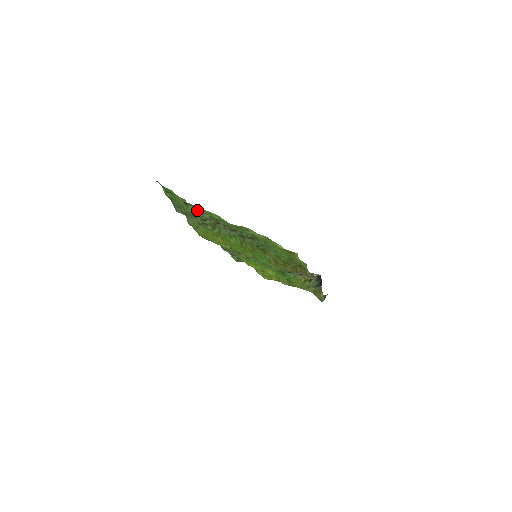
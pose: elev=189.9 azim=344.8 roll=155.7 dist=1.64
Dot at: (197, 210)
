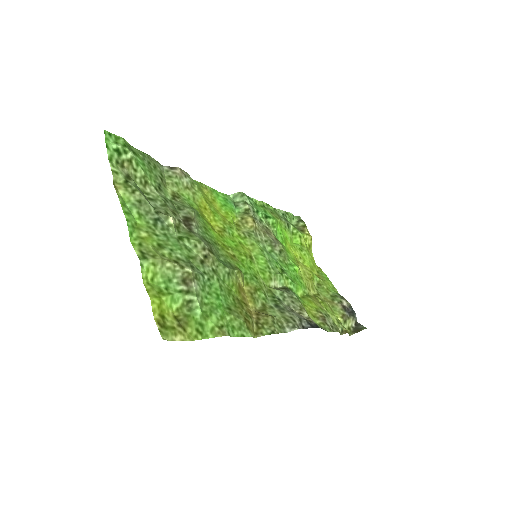
Dot at: (141, 191)
